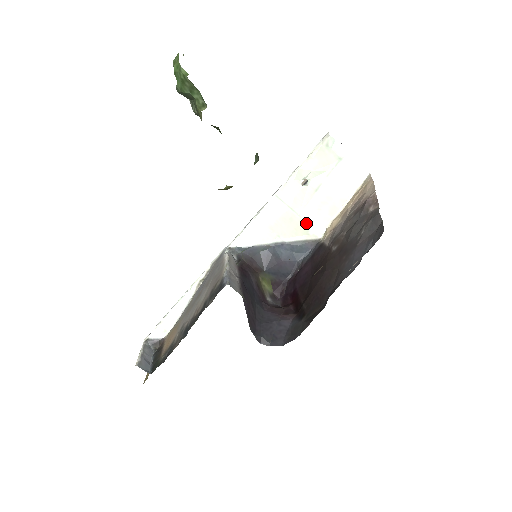
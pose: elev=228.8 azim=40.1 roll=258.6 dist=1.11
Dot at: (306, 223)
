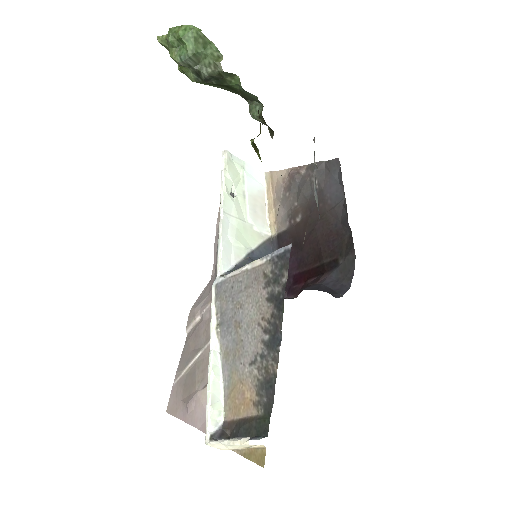
Dot at: (255, 227)
